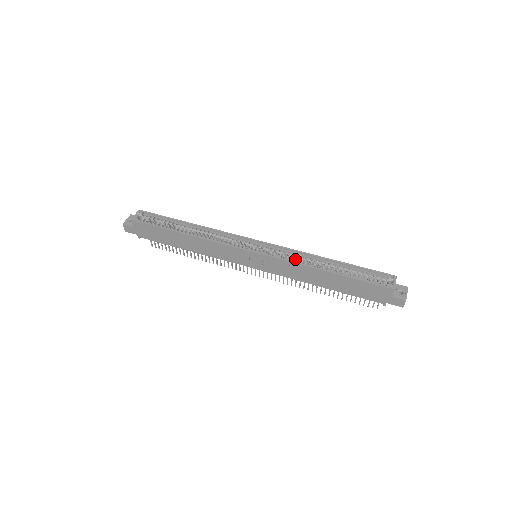
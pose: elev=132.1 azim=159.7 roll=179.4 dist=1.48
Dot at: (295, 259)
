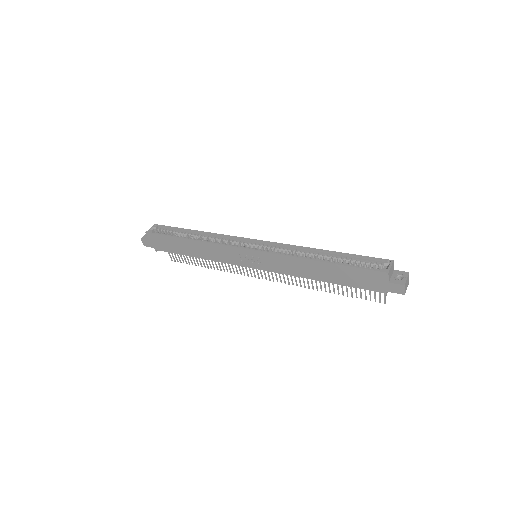
Dot at: occluded
